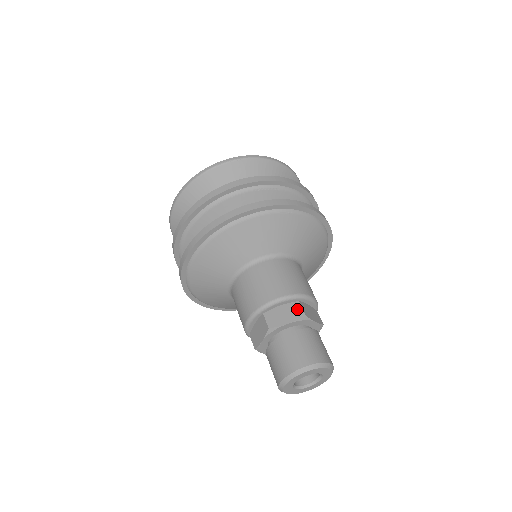
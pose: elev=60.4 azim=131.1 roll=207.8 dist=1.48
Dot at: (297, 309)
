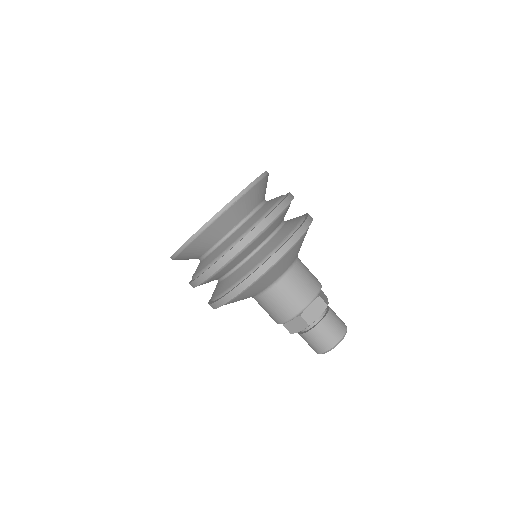
Dot at: (321, 303)
